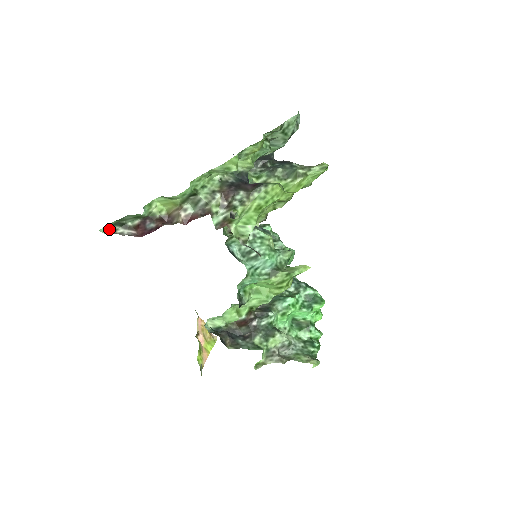
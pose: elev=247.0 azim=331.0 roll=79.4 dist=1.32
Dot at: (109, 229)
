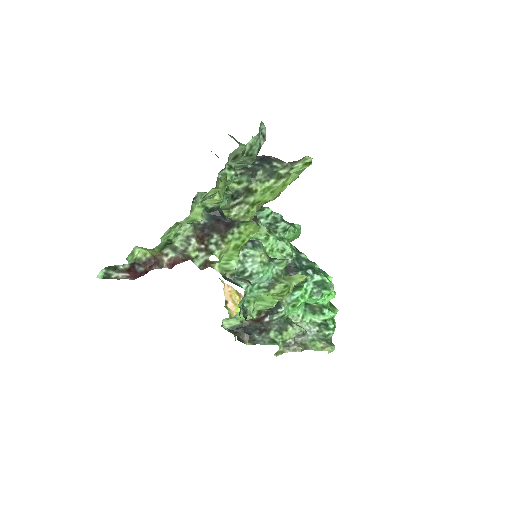
Dot at: (105, 273)
